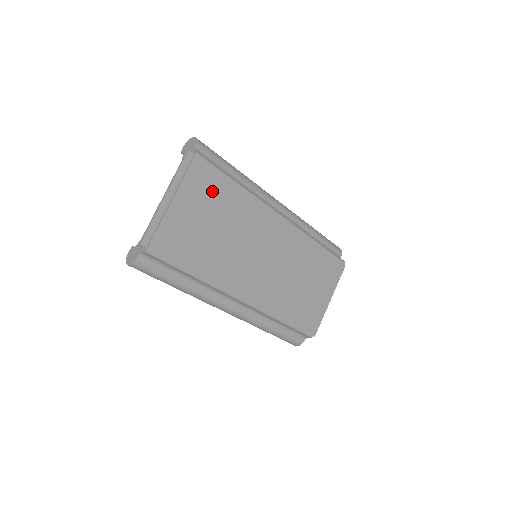
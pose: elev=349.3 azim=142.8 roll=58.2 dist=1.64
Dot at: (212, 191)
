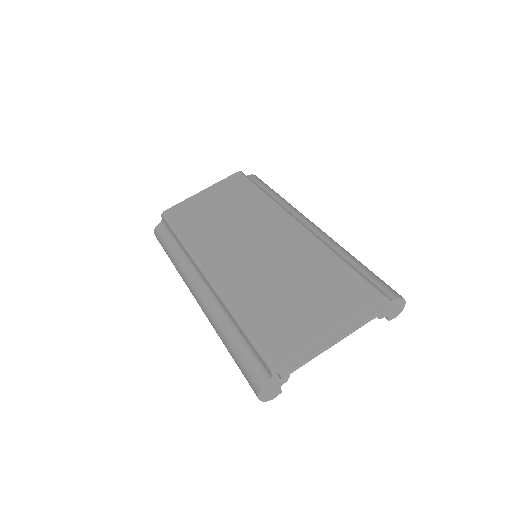
Dot at: (236, 192)
